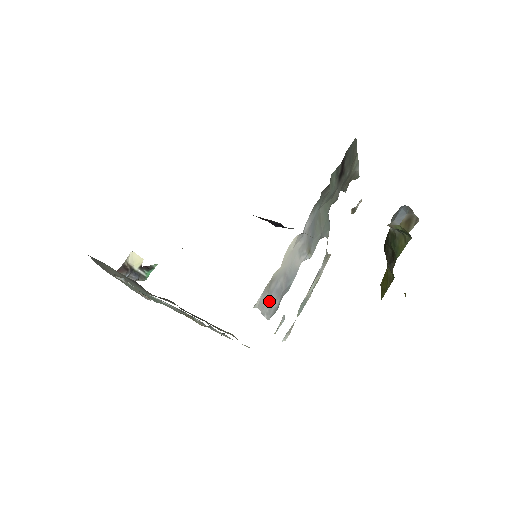
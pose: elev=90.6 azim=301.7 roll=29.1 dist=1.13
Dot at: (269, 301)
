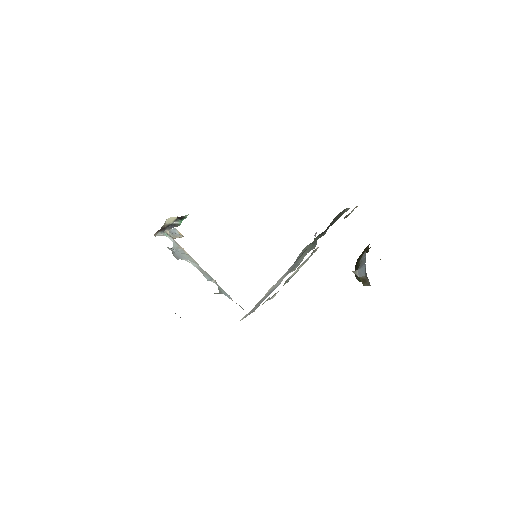
Dot at: (254, 309)
